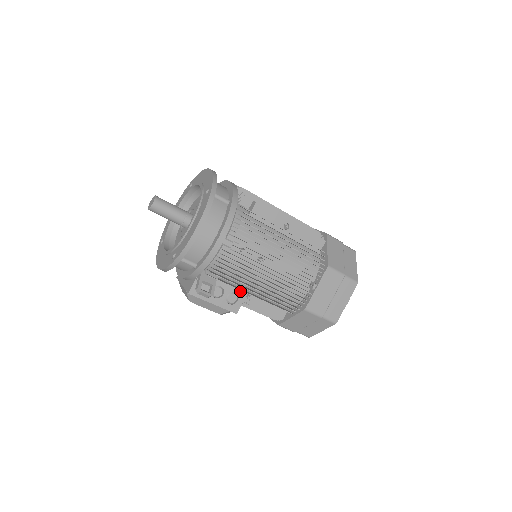
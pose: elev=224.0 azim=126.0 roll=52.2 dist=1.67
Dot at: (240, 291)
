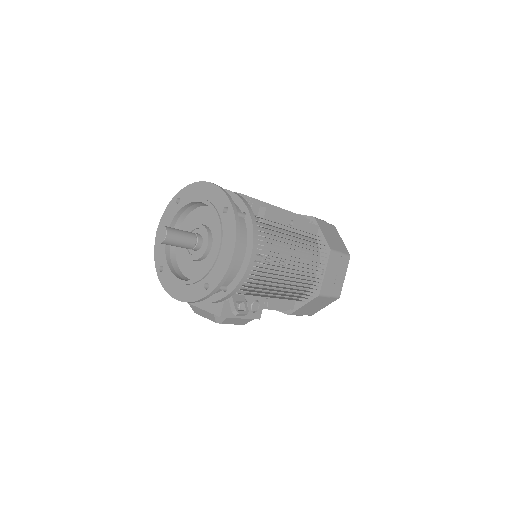
Dot at: (260, 297)
